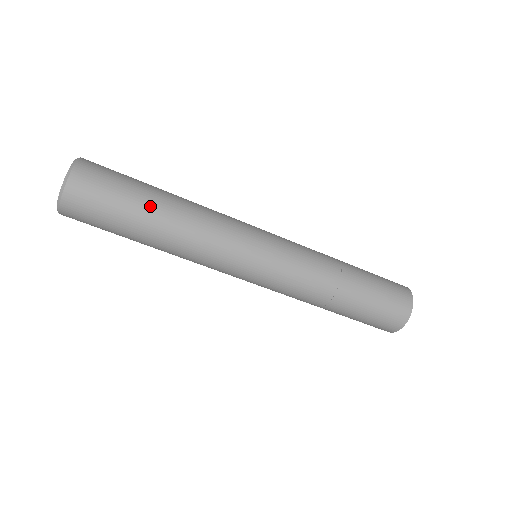
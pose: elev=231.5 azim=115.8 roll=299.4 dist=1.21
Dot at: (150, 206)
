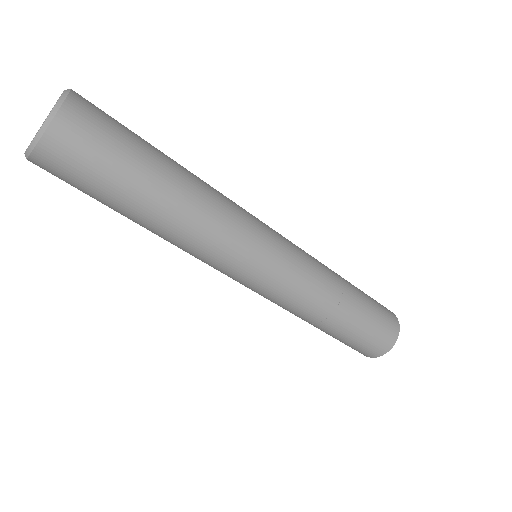
Dot at: (146, 192)
